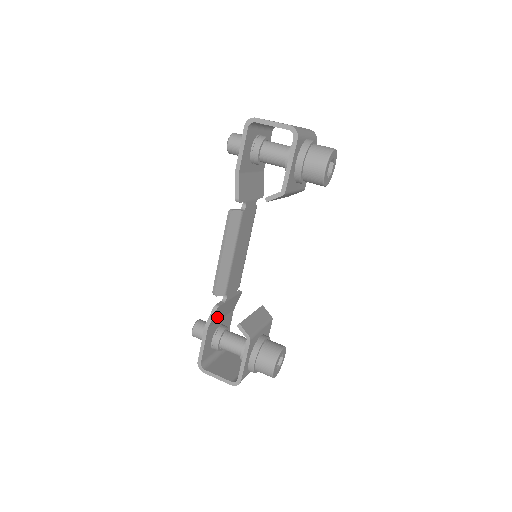
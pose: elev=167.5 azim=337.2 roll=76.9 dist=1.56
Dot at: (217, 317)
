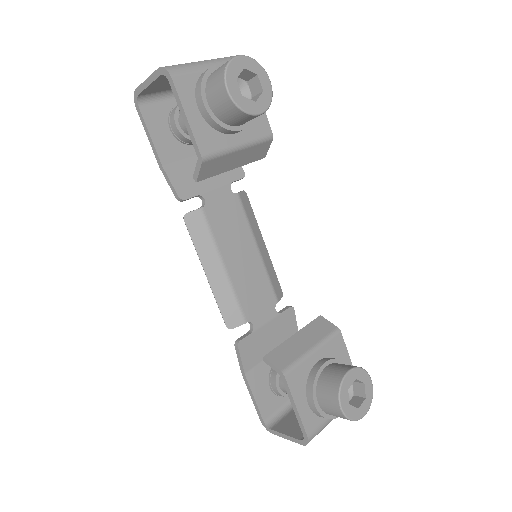
Dot at: (256, 354)
